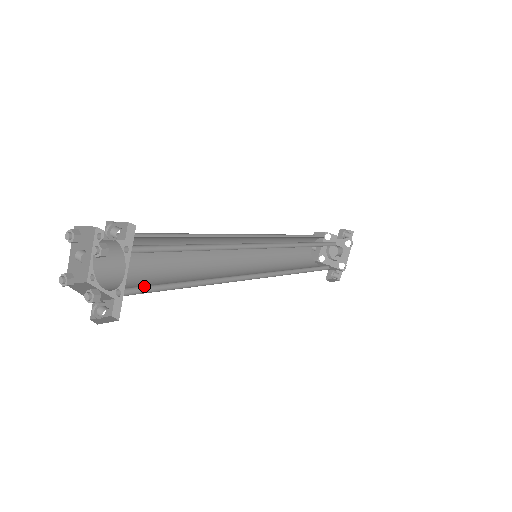
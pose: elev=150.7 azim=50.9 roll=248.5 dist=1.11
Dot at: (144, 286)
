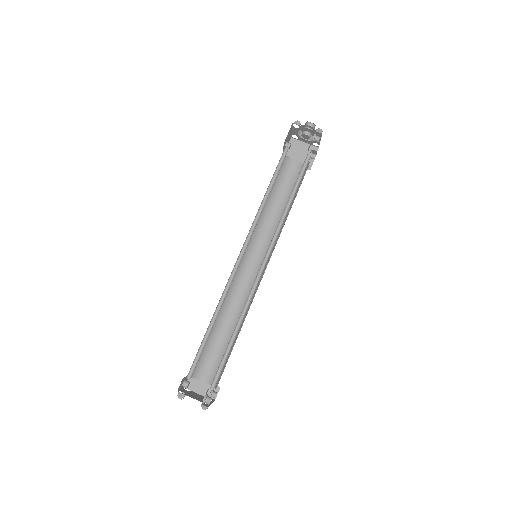
Dot at: occluded
